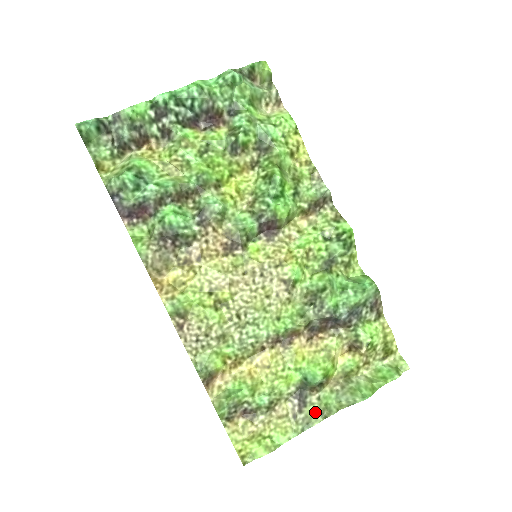
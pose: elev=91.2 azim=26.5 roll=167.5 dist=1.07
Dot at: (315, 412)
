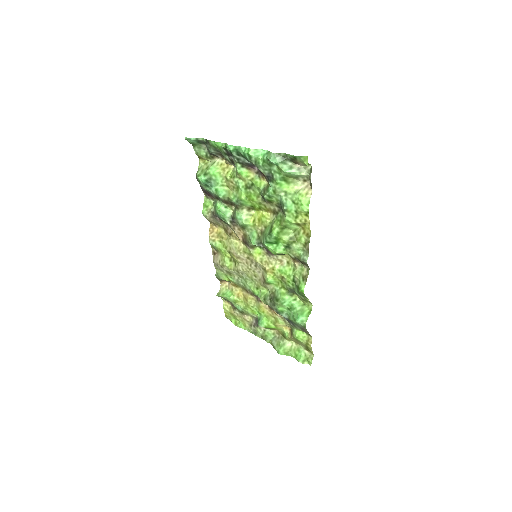
Dot at: (260, 333)
